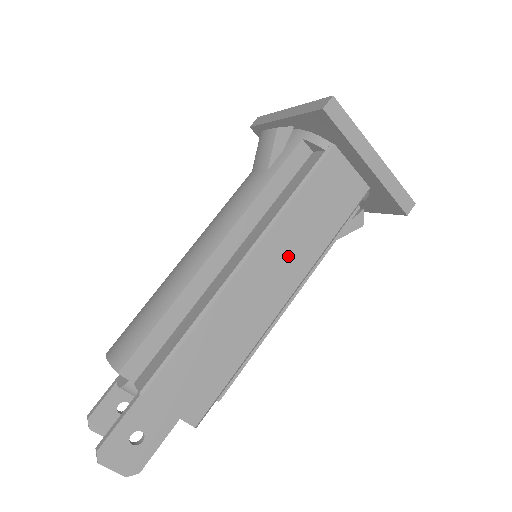
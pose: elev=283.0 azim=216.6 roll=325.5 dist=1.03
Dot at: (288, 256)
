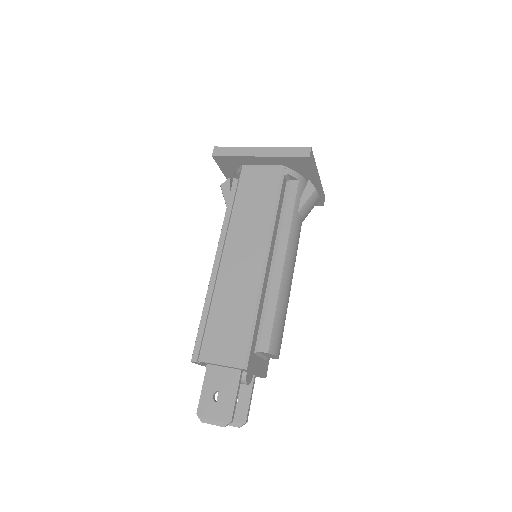
Dot at: (249, 236)
